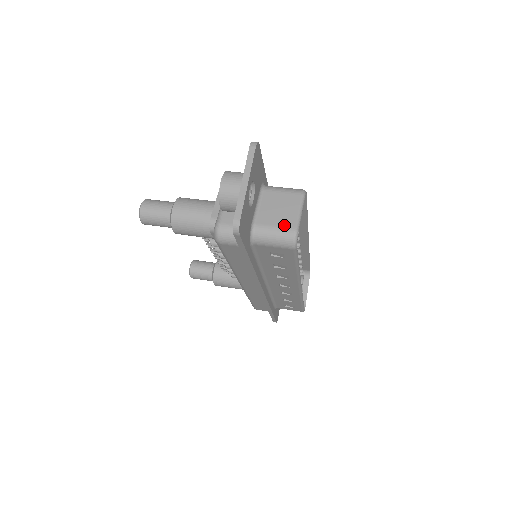
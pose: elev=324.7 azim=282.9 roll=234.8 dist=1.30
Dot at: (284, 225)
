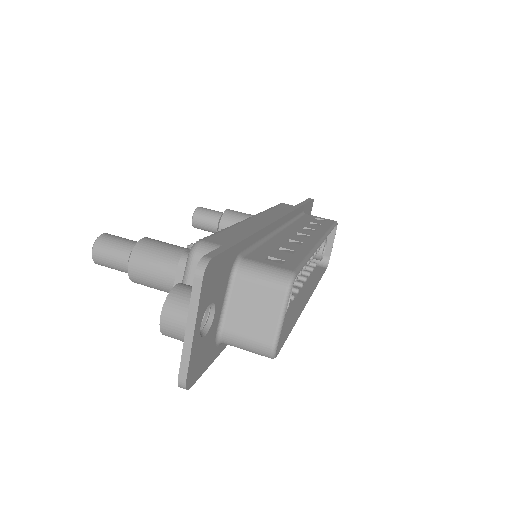
Dot at: (258, 338)
